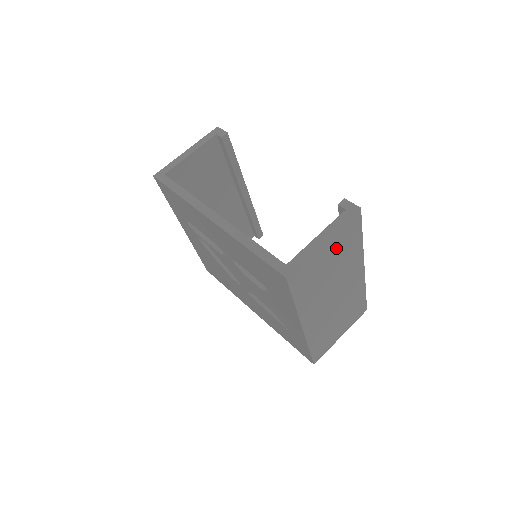
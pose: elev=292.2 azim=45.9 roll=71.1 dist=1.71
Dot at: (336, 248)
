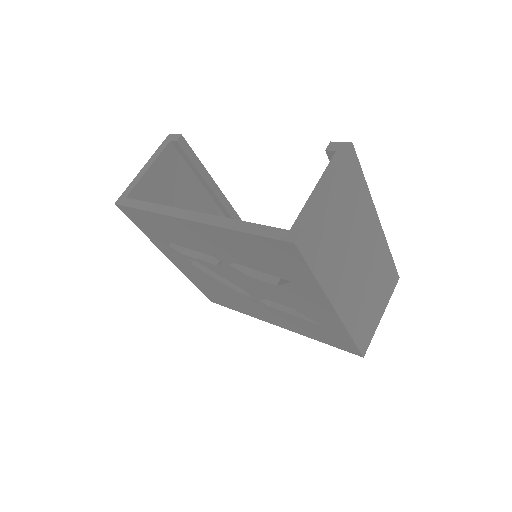
Dot at: (341, 199)
